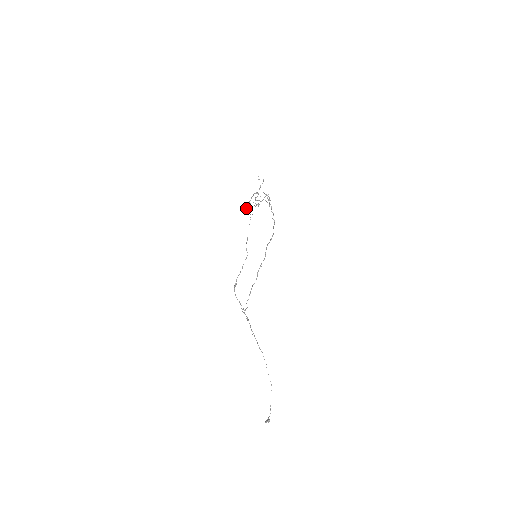
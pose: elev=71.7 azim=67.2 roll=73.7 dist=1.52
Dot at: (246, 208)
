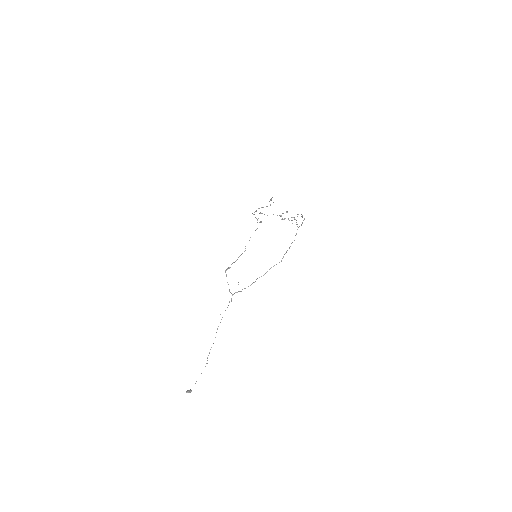
Dot at: (254, 214)
